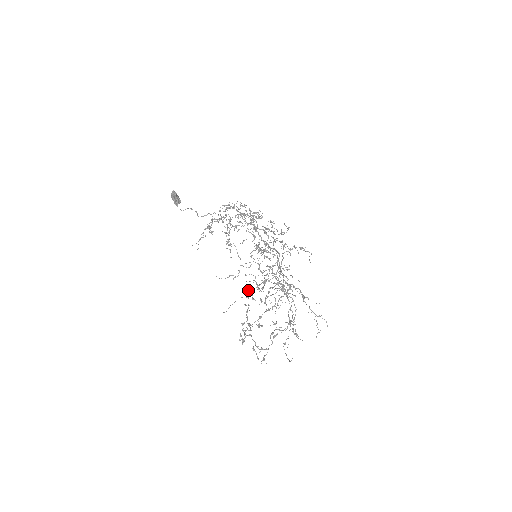
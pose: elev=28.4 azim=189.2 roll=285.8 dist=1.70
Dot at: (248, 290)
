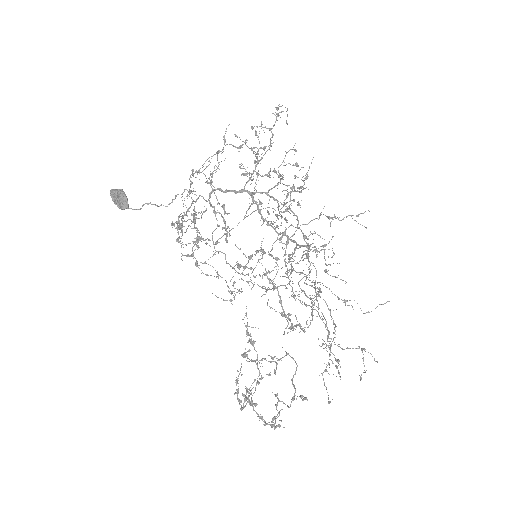
Dot at: occluded
